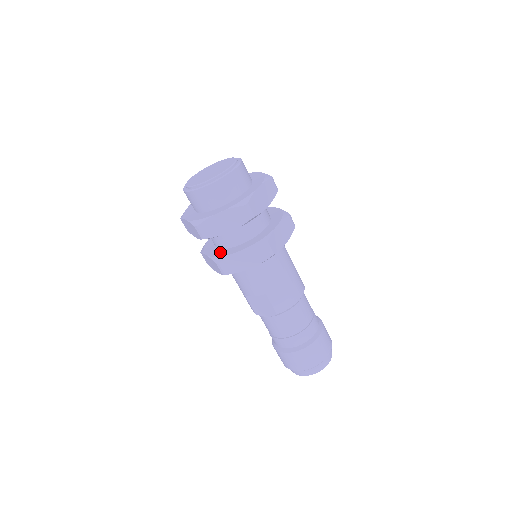
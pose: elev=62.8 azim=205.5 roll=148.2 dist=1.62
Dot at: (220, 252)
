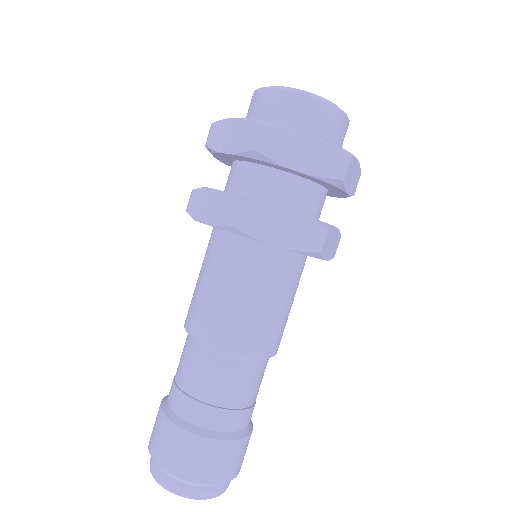
Dot at: occluded
